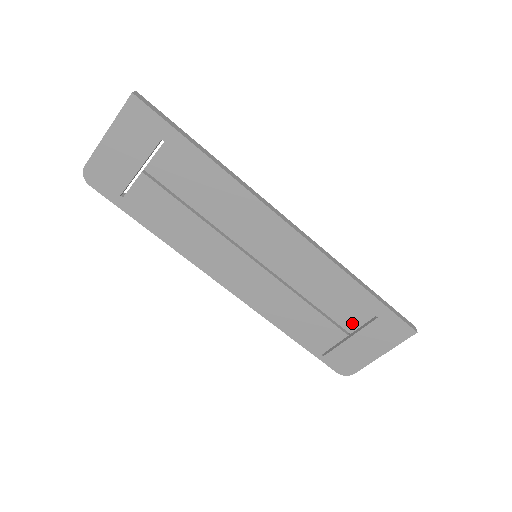
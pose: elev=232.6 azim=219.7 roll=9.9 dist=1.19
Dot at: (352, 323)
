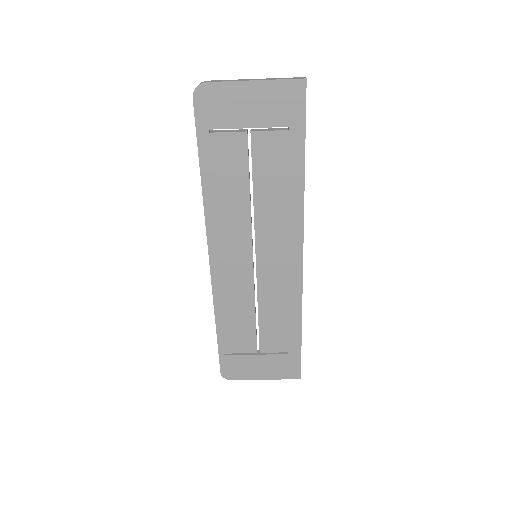
Dot at: (269, 346)
